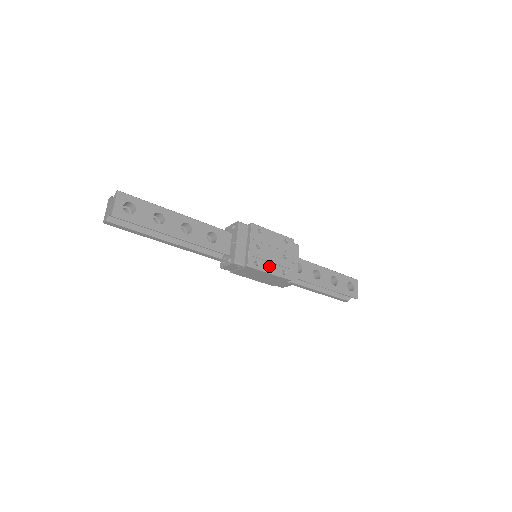
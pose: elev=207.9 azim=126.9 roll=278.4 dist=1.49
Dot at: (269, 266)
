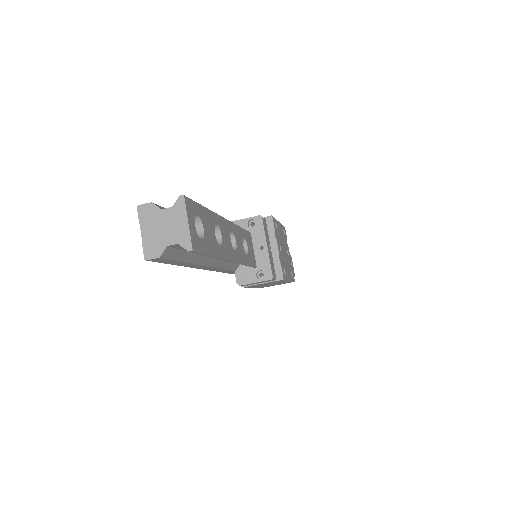
Dot at: (288, 271)
